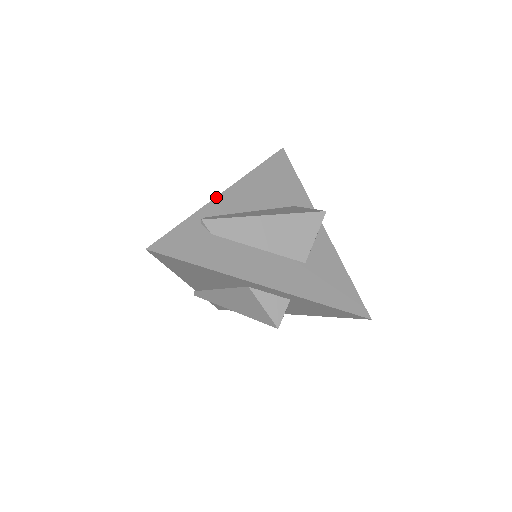
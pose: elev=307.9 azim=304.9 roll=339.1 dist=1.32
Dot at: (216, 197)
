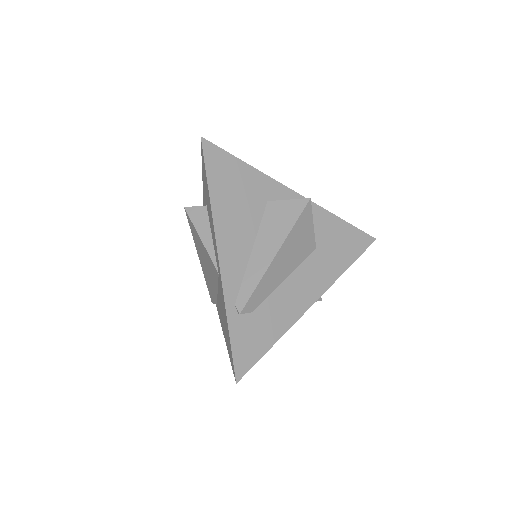
Dot at: (221, 275)
